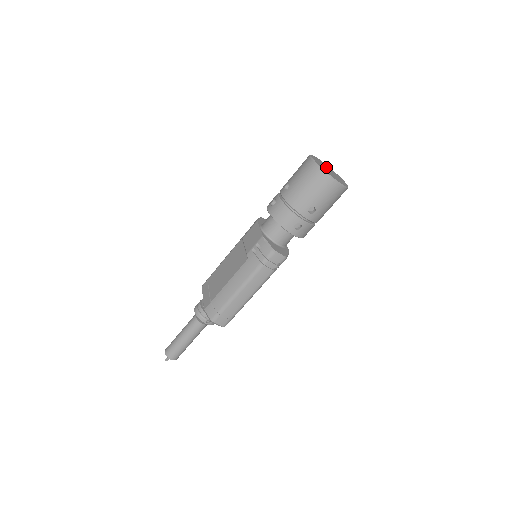
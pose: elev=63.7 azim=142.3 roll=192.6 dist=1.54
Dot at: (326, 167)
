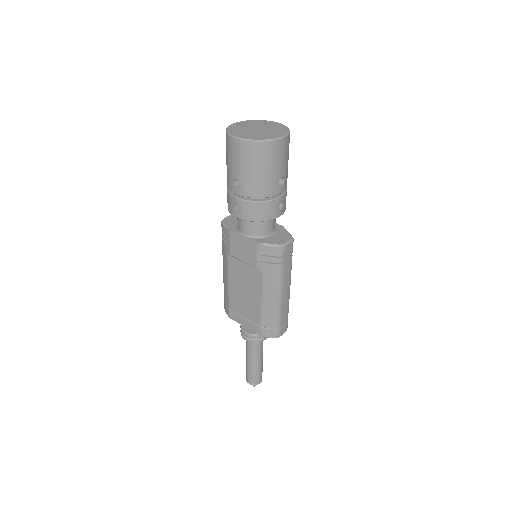
Dot at: (250, 128)
